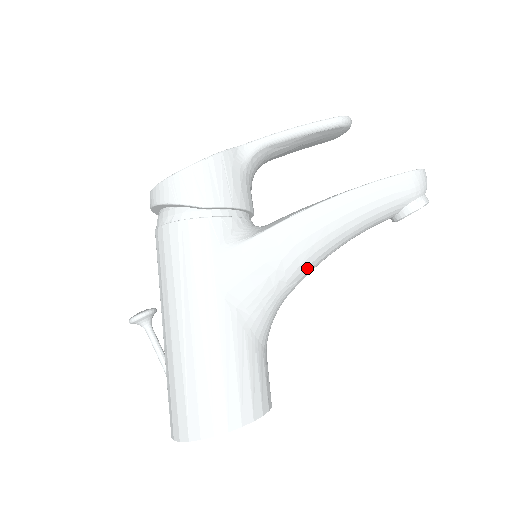
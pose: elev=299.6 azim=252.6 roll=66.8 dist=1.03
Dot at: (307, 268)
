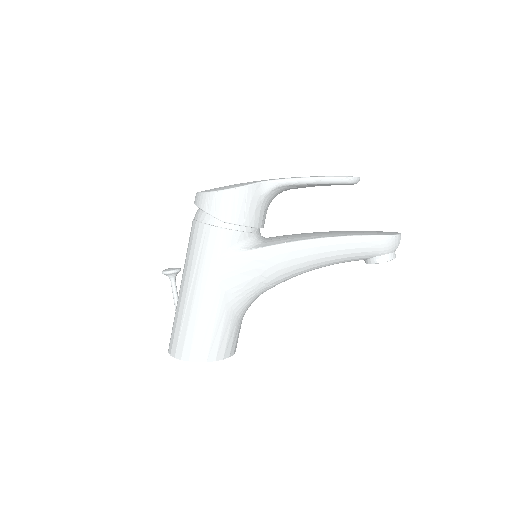
Dot at: (285, 278)
